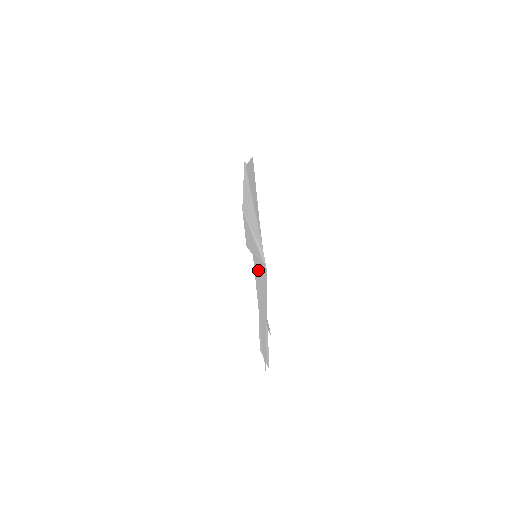
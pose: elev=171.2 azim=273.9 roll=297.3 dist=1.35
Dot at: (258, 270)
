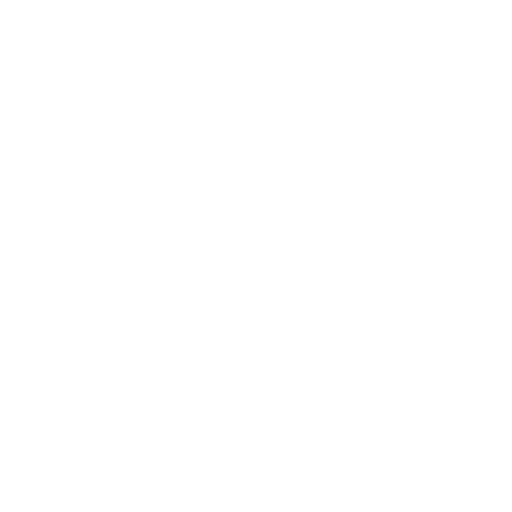
Dot at: (272, 252)
